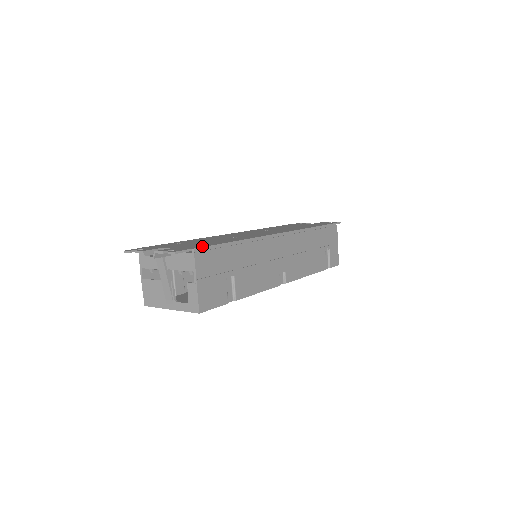
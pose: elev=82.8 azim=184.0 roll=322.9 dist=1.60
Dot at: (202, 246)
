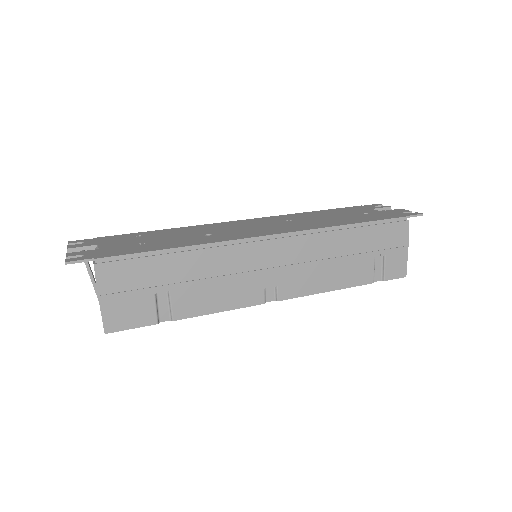
Dot at: (115, 254)
